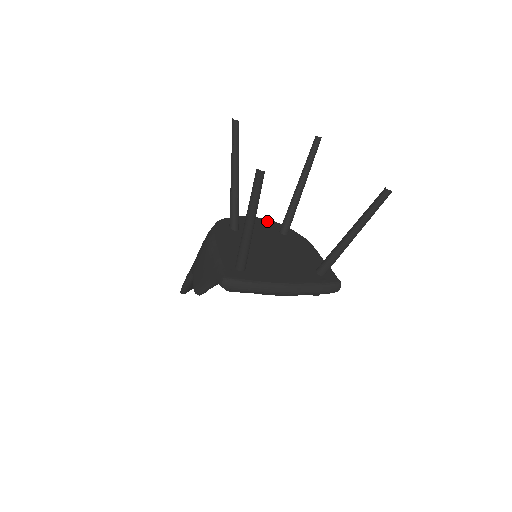
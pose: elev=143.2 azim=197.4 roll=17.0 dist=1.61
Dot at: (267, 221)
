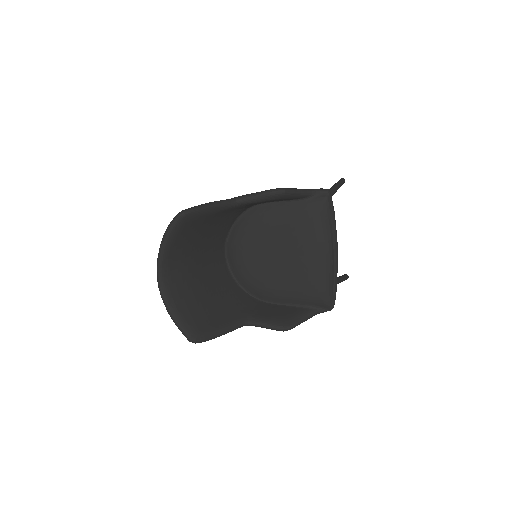
Dot at: occluded
